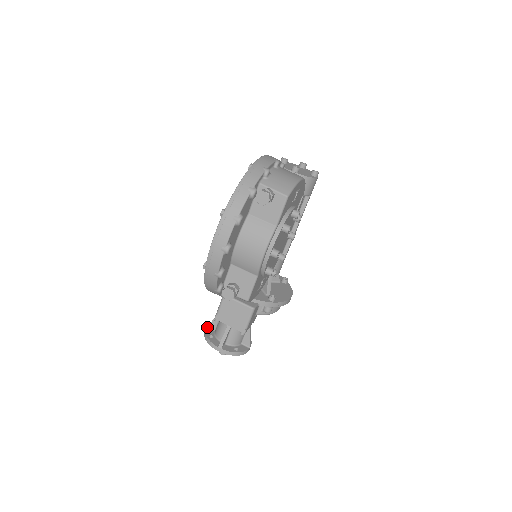
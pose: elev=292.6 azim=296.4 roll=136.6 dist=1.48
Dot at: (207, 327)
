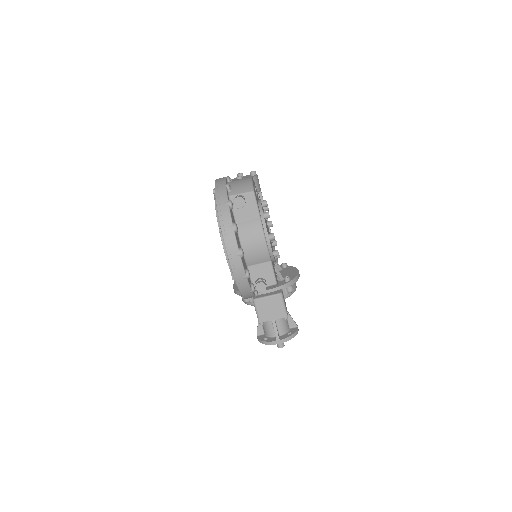
Dot at: (257, 336)
